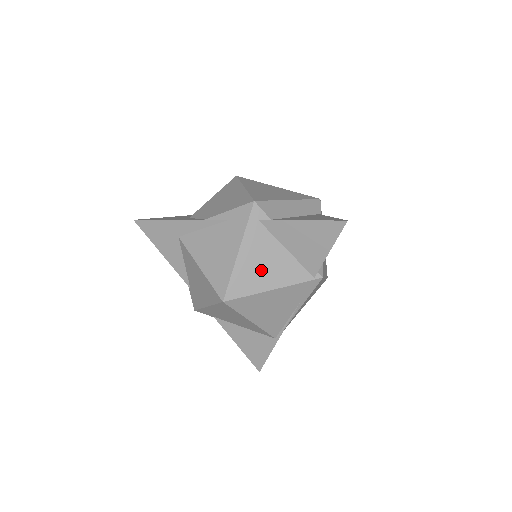
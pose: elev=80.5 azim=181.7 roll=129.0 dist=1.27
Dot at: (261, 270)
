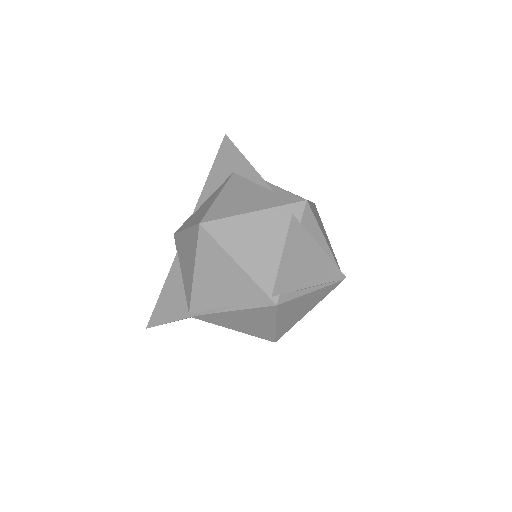
Dot at: (249, 241)
